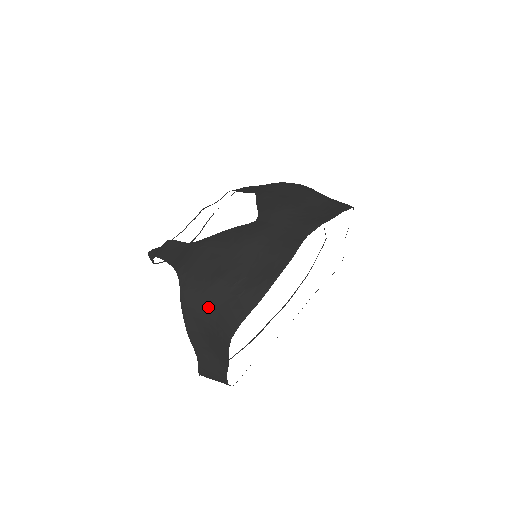
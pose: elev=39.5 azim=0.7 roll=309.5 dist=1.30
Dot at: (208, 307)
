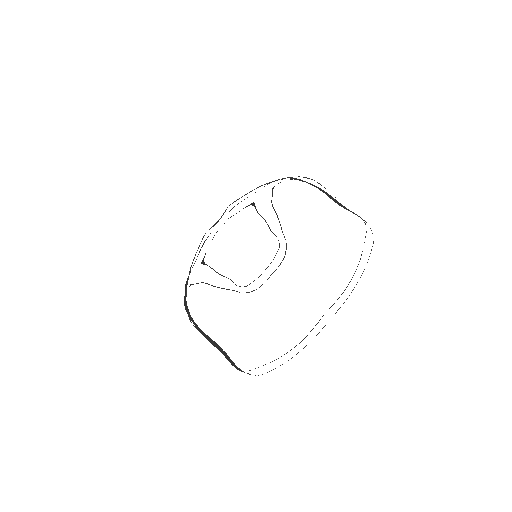
Dot at: (186, 304)
